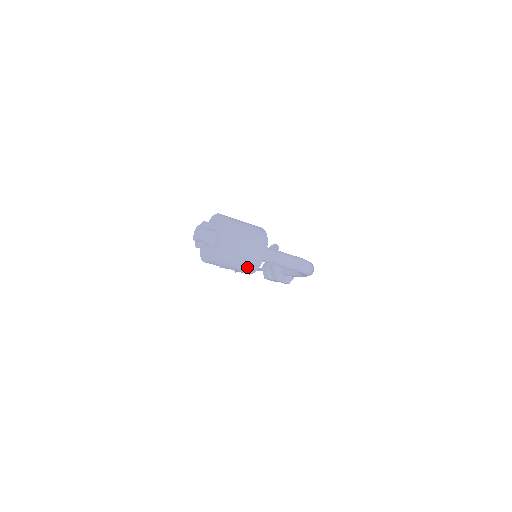
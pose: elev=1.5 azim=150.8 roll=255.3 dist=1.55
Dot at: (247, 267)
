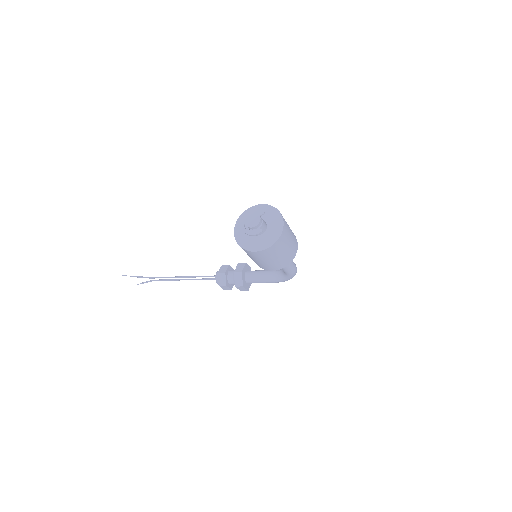
Dot at: (283, 262)
